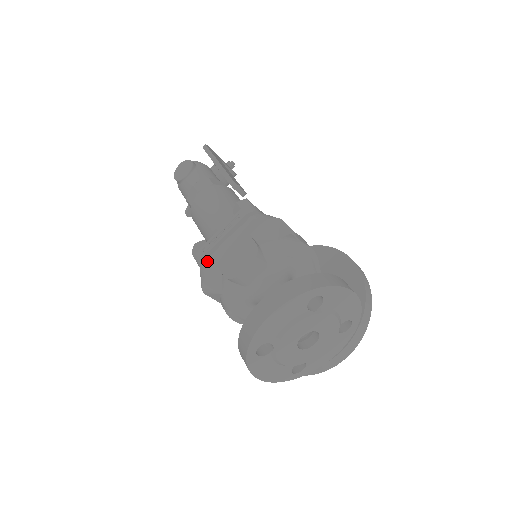
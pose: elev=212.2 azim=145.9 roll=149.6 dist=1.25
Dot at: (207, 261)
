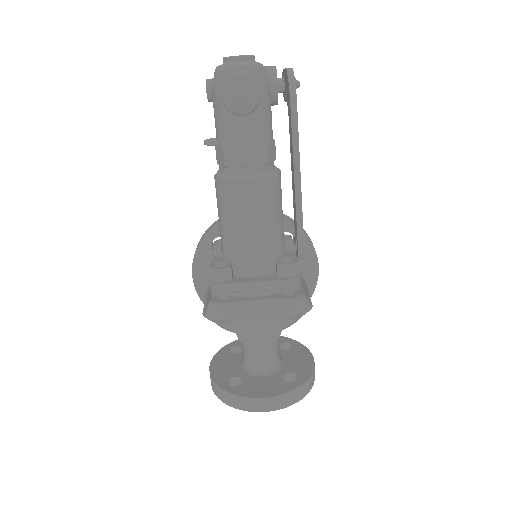
Dot at: (226, 305)
